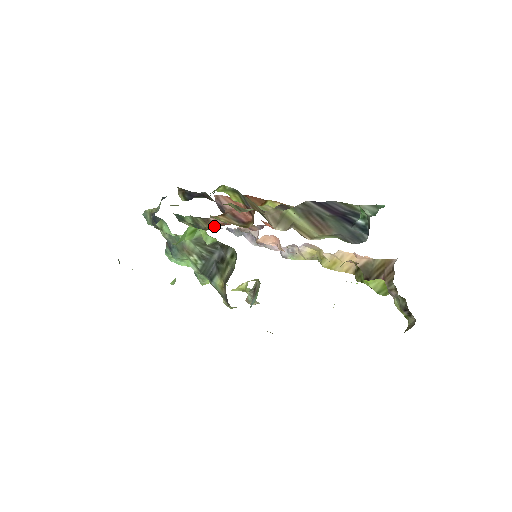
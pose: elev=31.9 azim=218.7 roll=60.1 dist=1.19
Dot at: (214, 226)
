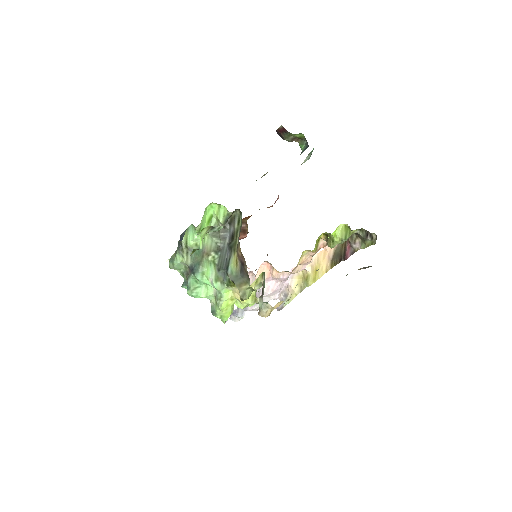
Dot at: occluded
